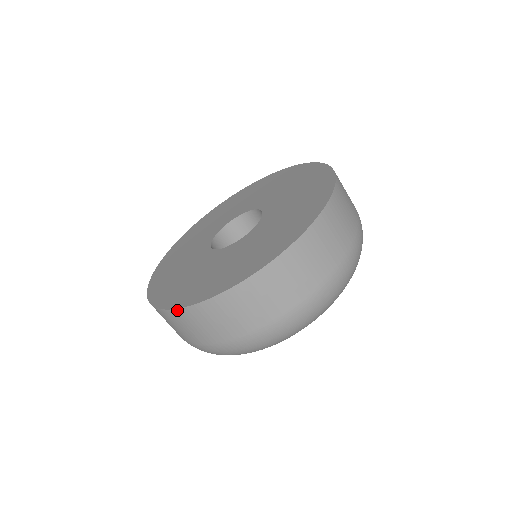
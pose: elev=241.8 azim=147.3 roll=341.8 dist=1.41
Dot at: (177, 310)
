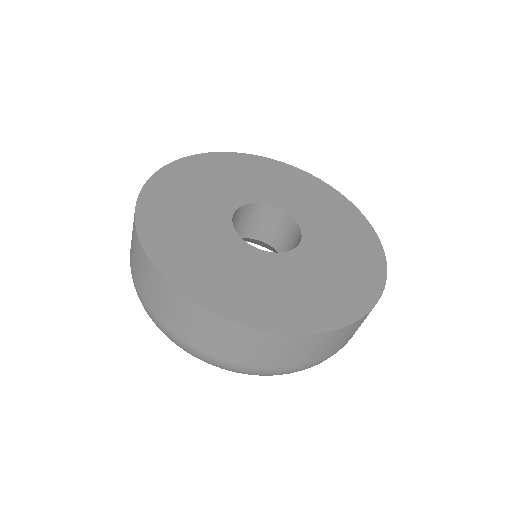
Dot at: (168, 283)
